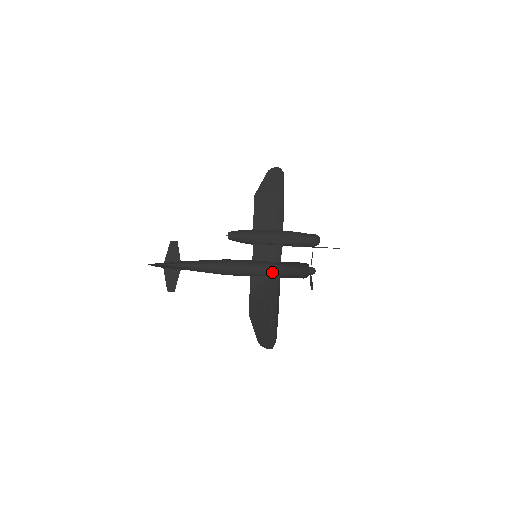
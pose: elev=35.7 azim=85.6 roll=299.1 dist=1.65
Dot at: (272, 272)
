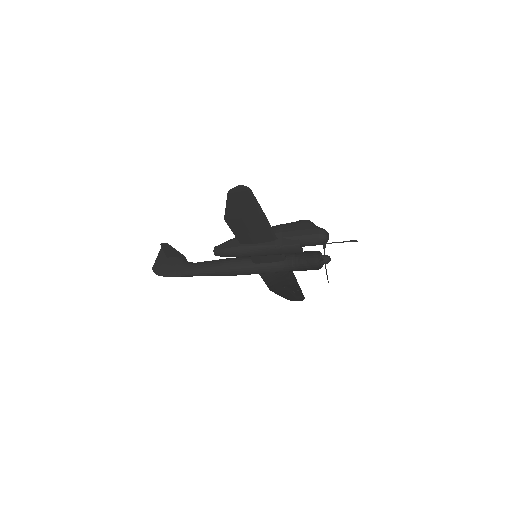
Dot at: occluded
